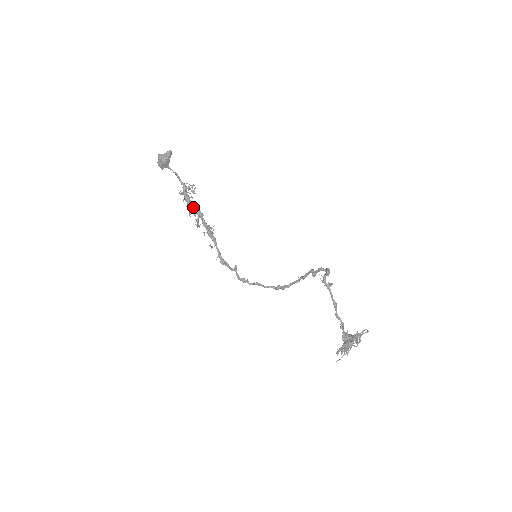
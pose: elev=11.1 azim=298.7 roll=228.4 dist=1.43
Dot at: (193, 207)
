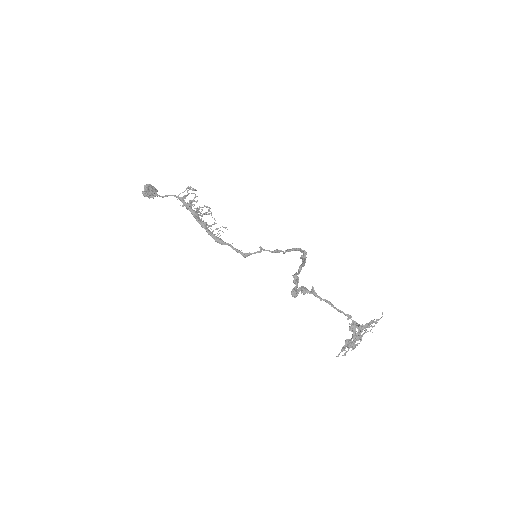
Dot at: occluded
